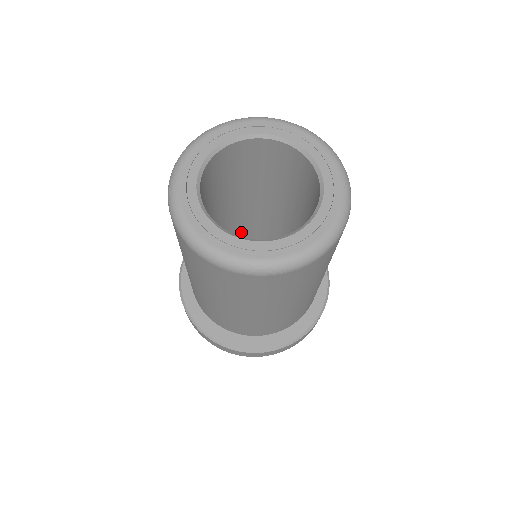
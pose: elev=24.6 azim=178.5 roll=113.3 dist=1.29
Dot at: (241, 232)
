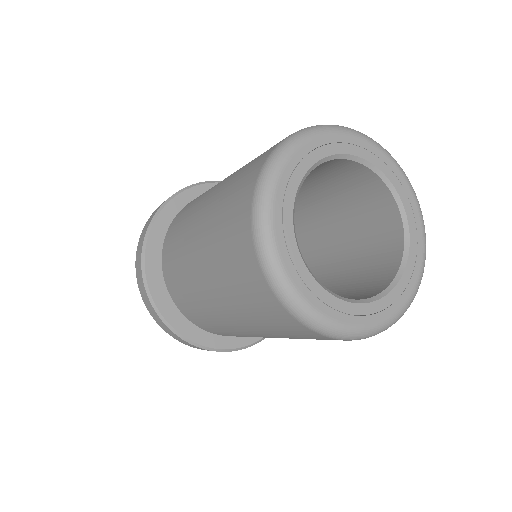
Dot at: occluded
